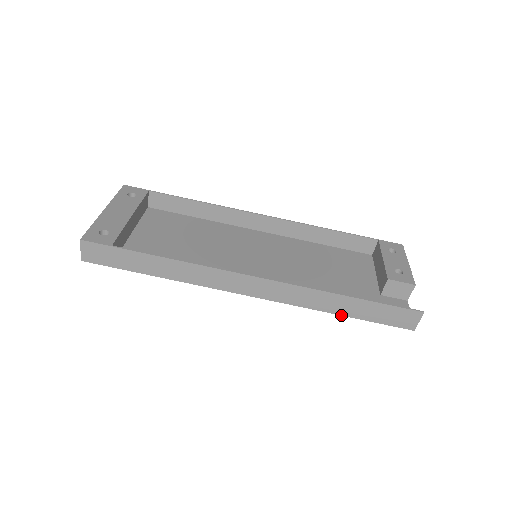
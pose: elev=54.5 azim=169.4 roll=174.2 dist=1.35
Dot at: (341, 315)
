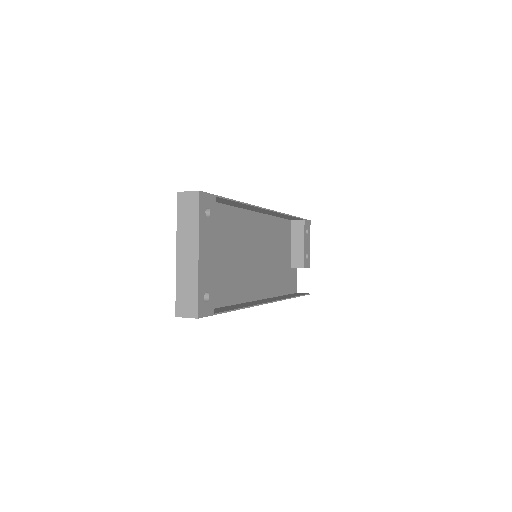
Dot at: occluded
